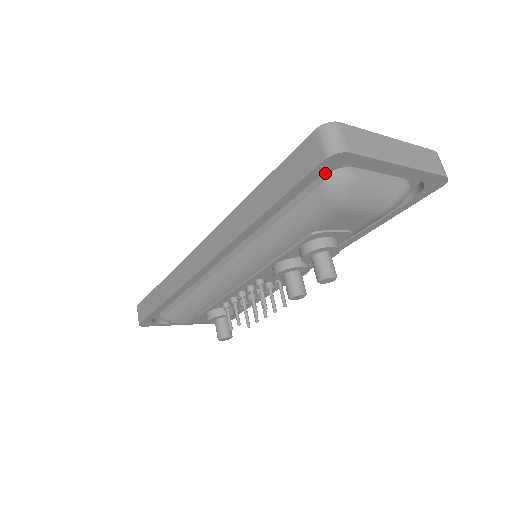
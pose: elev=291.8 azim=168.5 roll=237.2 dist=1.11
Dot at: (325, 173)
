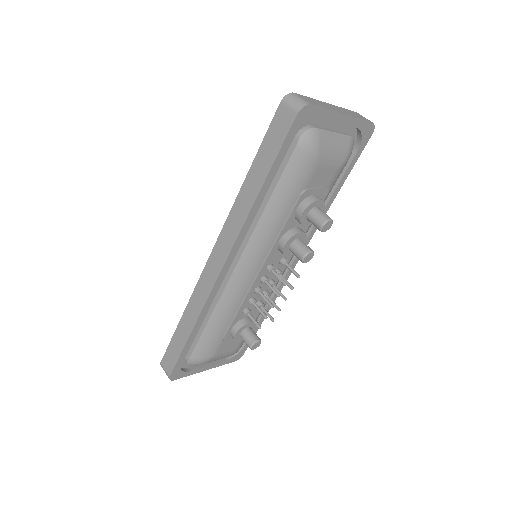
Dot at: (297, 134)
